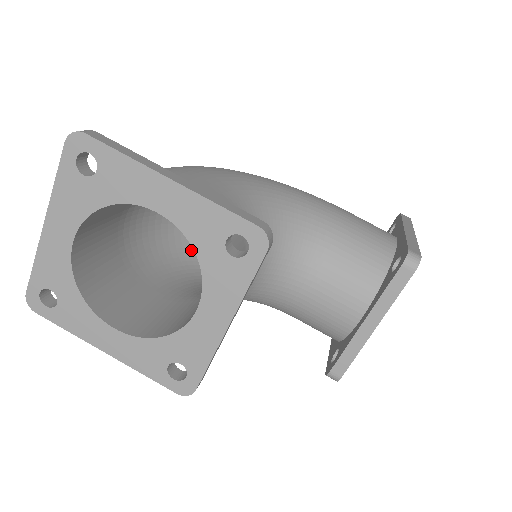
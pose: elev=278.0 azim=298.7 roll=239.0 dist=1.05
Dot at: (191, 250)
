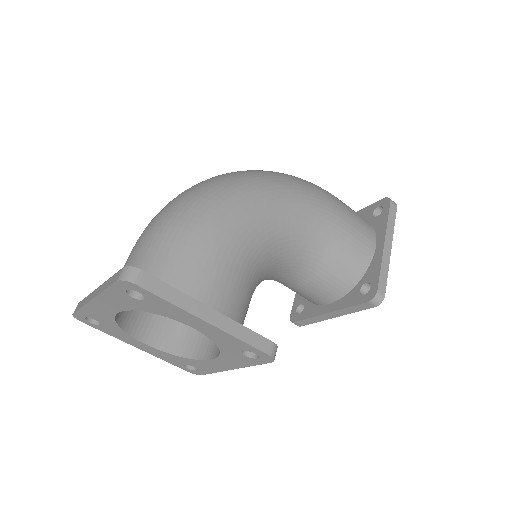
Dot at: occluded
